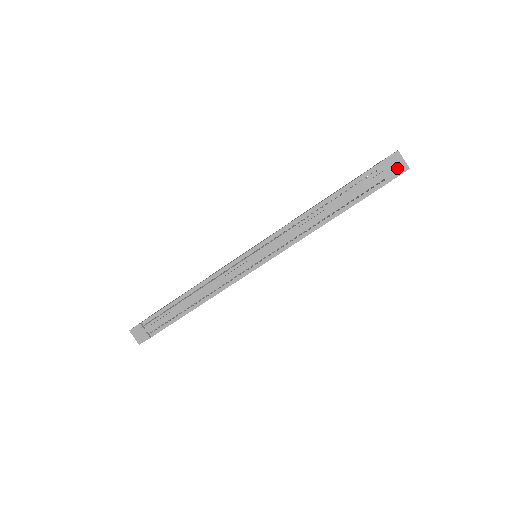
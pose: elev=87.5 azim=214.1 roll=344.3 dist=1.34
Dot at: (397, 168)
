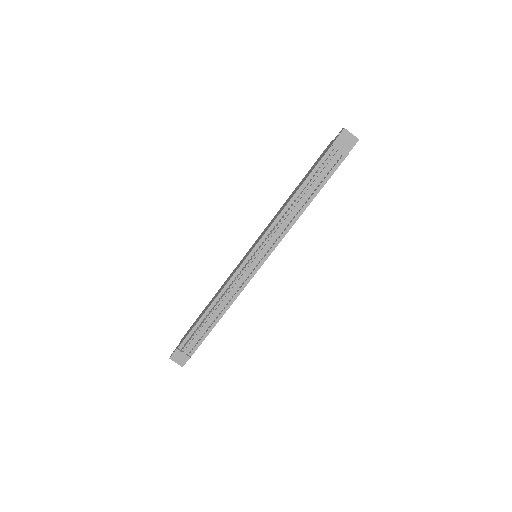
Dot at: (349, 143)
